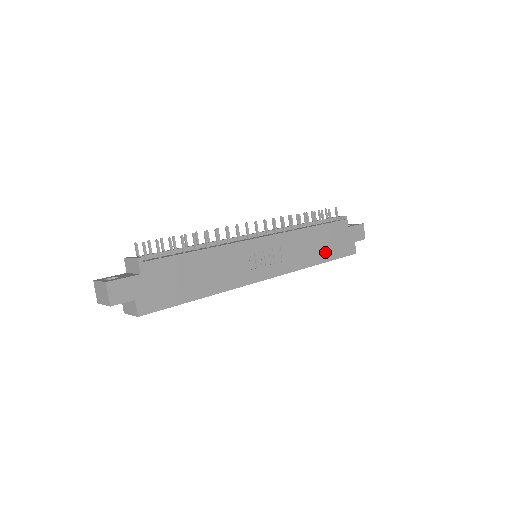
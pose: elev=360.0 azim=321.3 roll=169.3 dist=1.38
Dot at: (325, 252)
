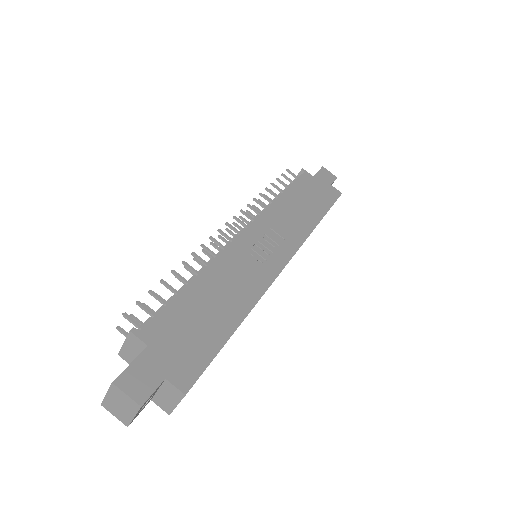
Dot at: (315, 208)
